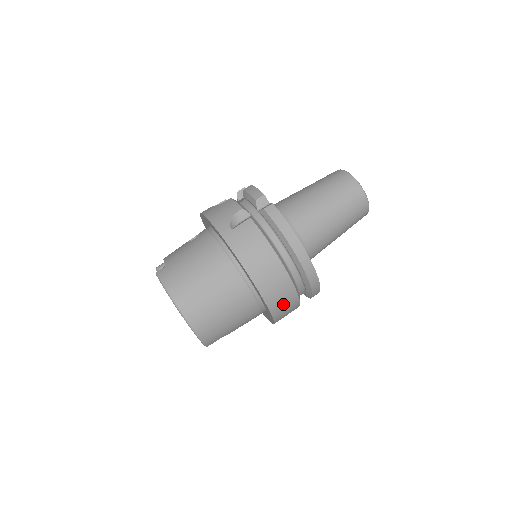
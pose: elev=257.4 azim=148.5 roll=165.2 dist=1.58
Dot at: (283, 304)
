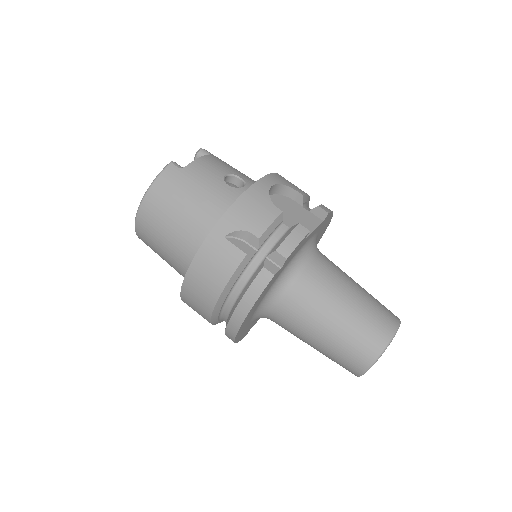
Dot at: occluded
